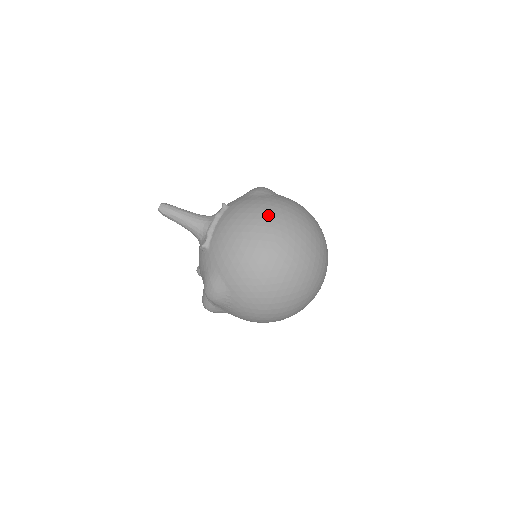
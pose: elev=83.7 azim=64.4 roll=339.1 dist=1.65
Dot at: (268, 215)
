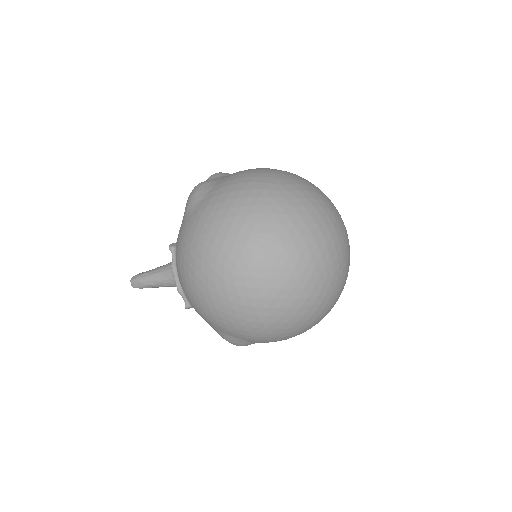
Dot at: (205, 245)
